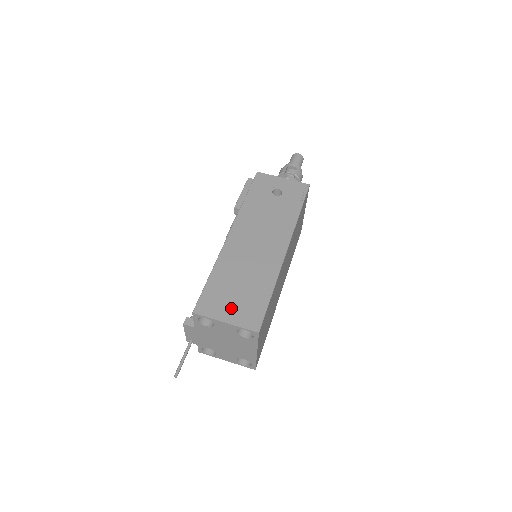
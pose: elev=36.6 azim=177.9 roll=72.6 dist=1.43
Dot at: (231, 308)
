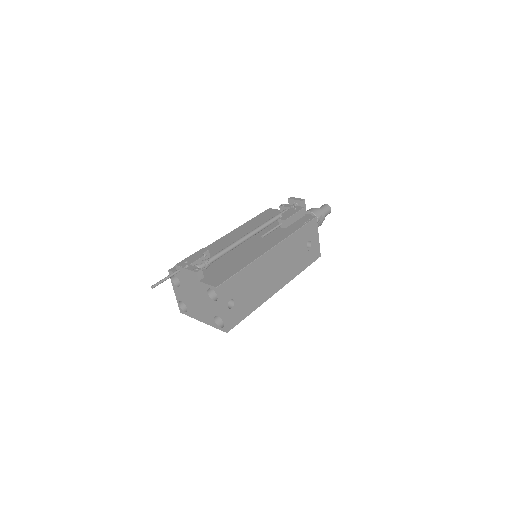
Dot at: occluded
